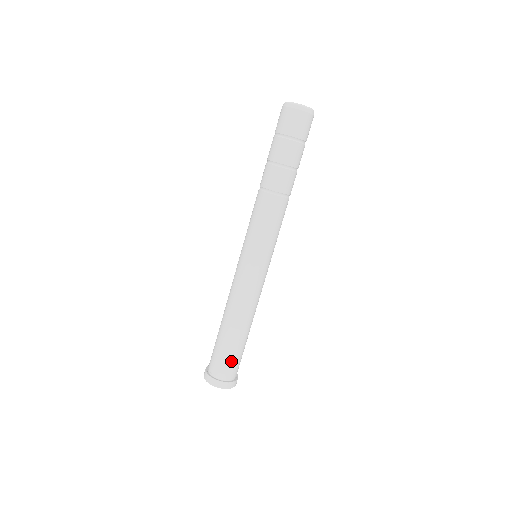
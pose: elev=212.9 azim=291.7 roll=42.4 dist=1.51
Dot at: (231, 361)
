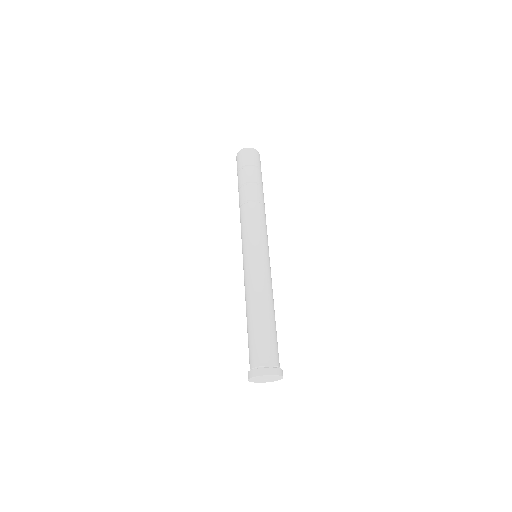
Dot at: (270, 345)
